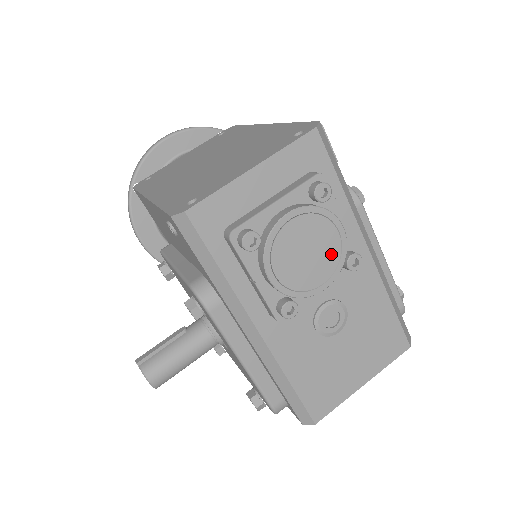
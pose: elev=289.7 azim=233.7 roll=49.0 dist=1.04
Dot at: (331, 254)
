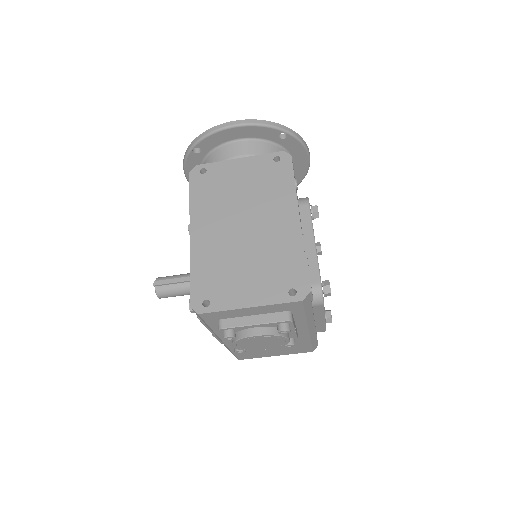
Dot at: (276, 345)
